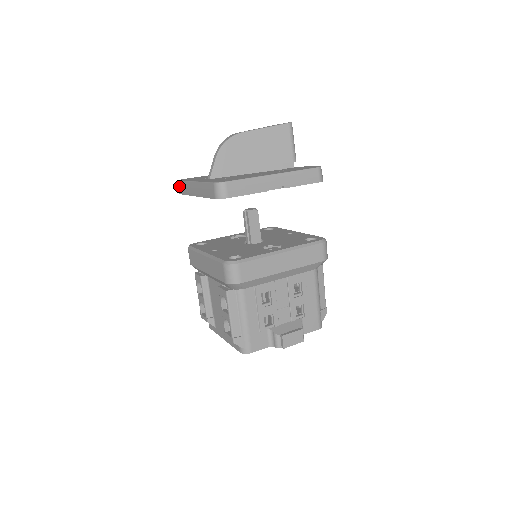
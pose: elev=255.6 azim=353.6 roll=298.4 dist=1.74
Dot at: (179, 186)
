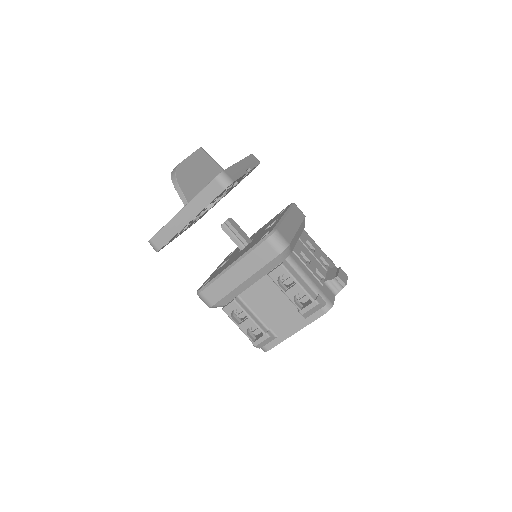
Dot at: (156, 241)
